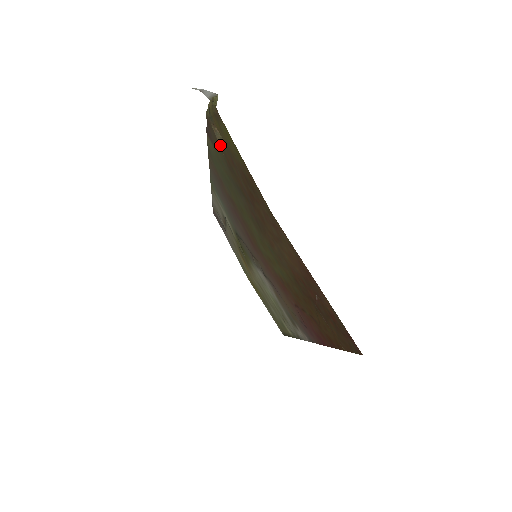
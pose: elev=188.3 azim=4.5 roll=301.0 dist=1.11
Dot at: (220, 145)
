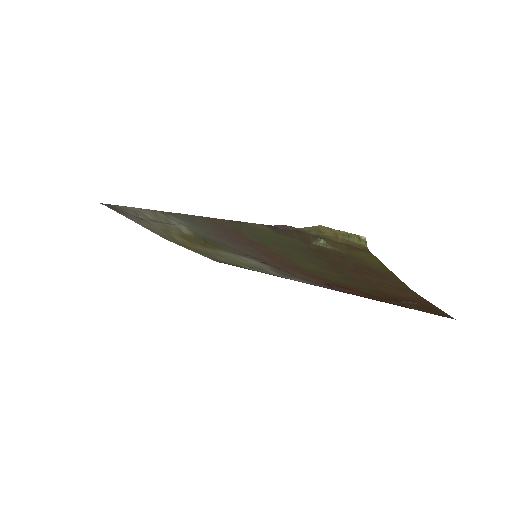
Dot at: (313, 243)
